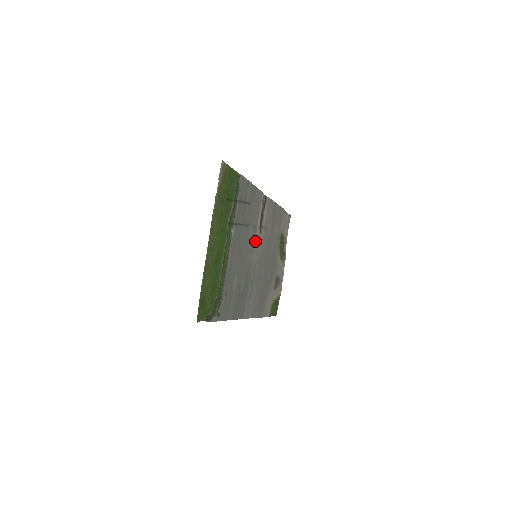
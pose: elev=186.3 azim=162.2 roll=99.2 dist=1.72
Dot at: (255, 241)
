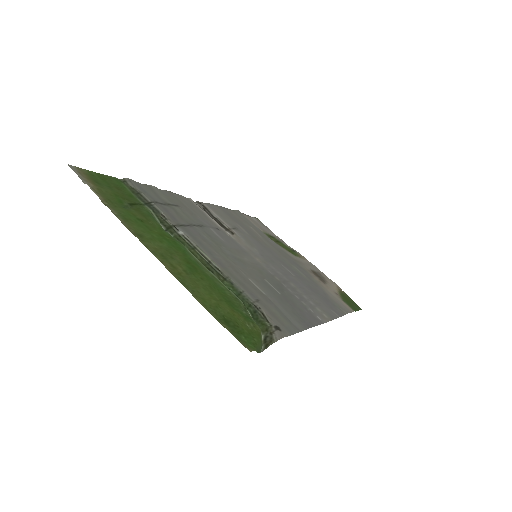
Dot at: (235, 242)
